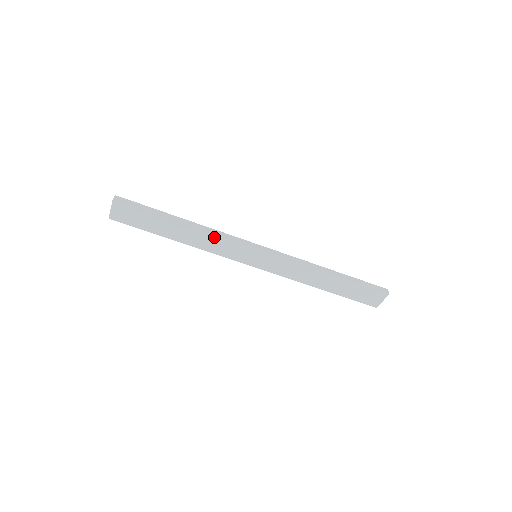
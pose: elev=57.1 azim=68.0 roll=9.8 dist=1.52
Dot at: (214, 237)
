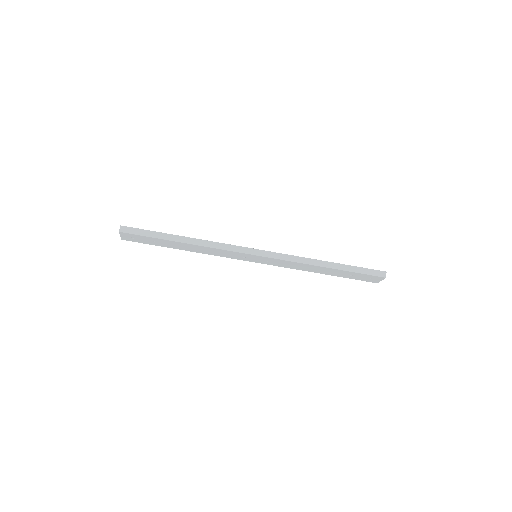
Dot at: (214, 249)
